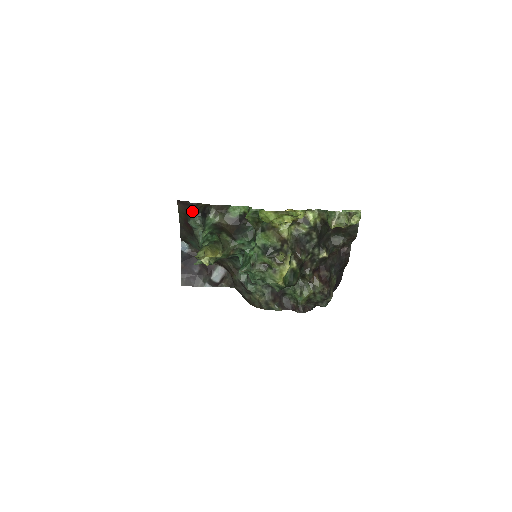
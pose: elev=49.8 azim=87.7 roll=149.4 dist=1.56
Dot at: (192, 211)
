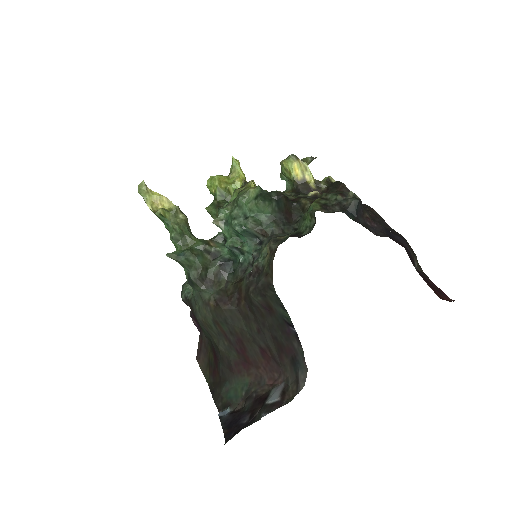
Dot at: occluded
